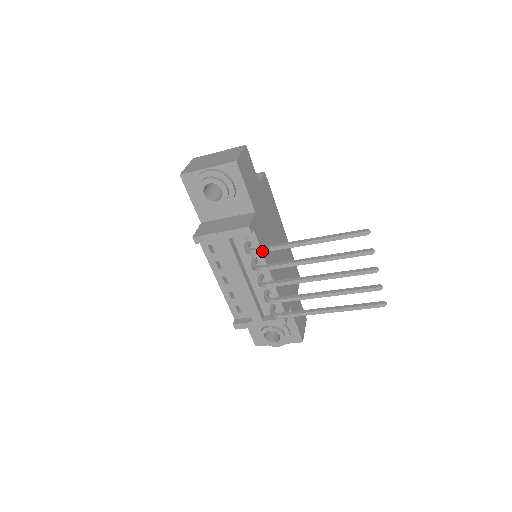
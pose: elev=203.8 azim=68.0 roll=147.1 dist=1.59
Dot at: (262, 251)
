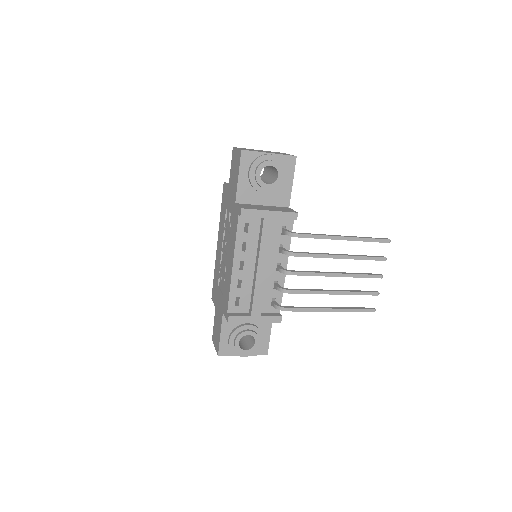
Dot at: (306, 236)
